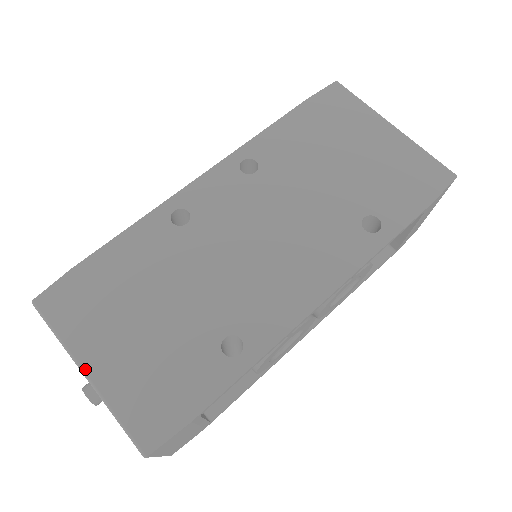
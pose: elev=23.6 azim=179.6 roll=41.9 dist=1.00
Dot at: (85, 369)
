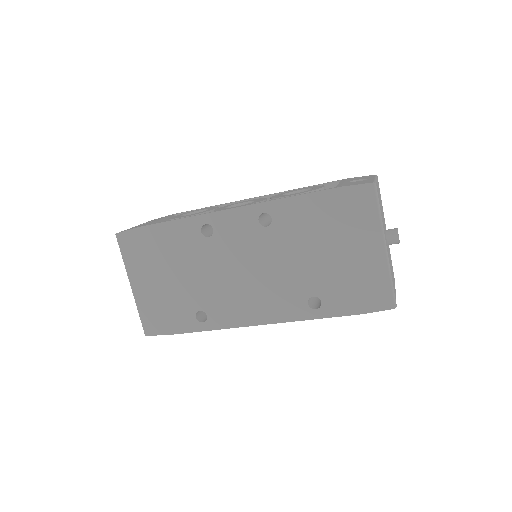
Dot at: (131, 284)
